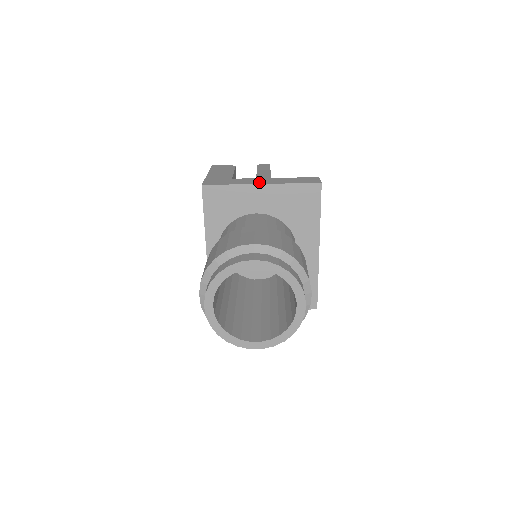
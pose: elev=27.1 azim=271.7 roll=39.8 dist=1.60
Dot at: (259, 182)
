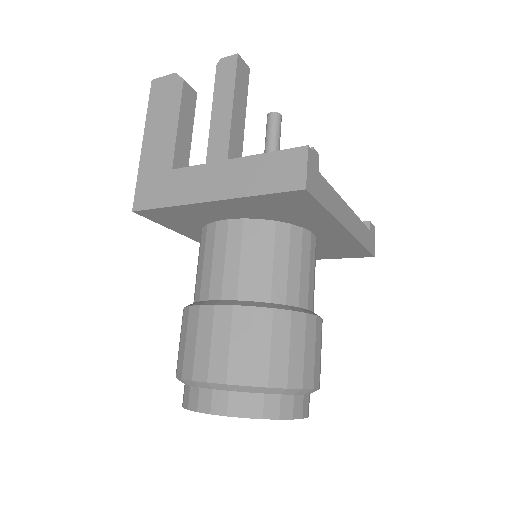
Dot at: (206, 192)
